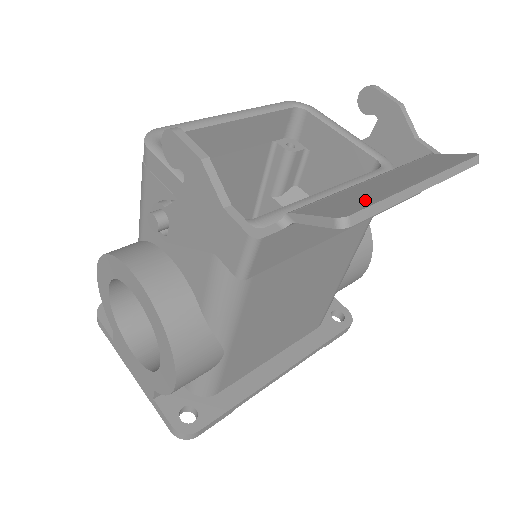
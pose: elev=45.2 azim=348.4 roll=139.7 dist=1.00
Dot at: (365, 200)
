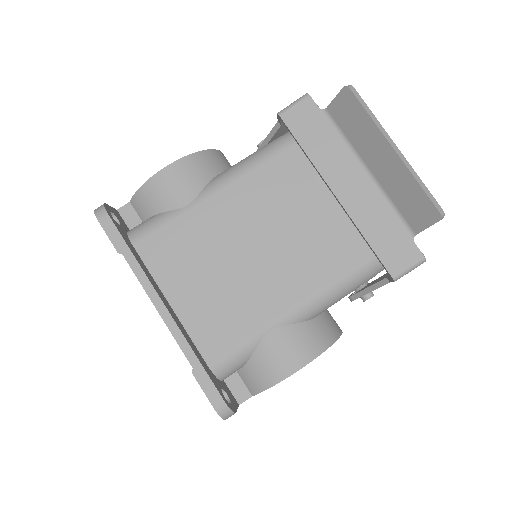
Dot at: (364, 115)
